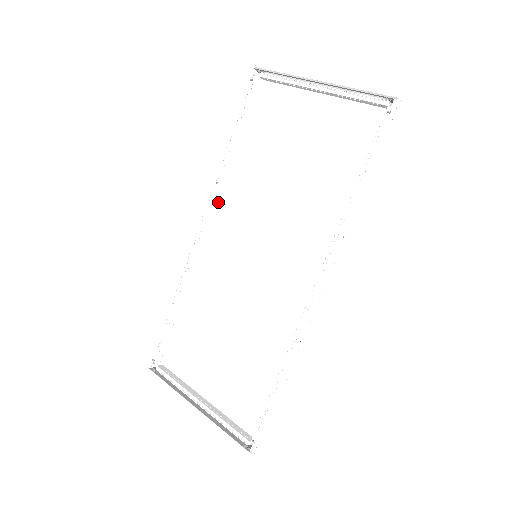
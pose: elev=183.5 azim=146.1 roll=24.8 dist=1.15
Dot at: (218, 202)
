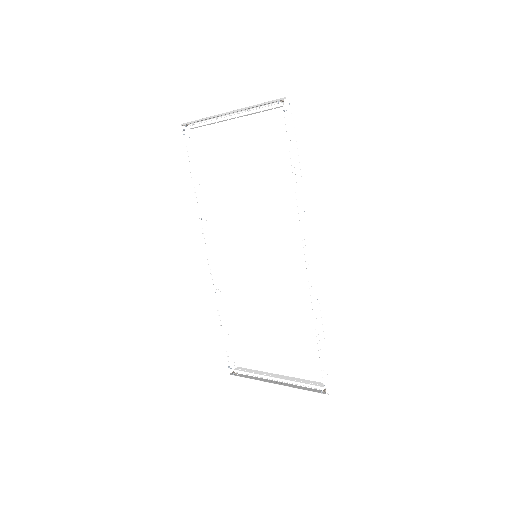
Dot at: (210, 232)
